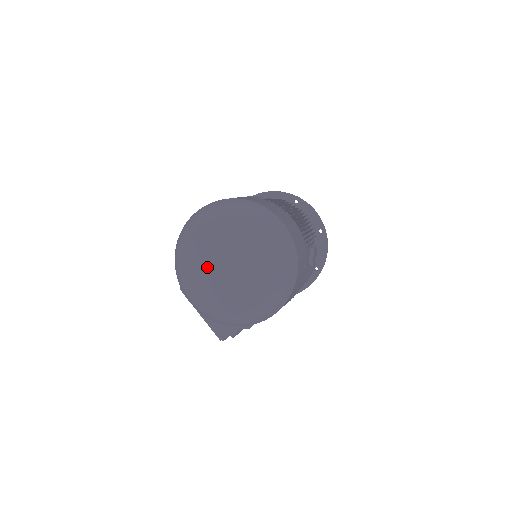
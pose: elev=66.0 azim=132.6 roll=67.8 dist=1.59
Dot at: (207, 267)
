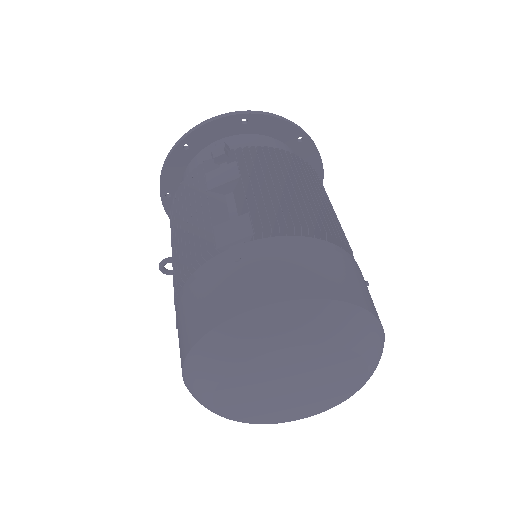
Dot at: (260, 402)
